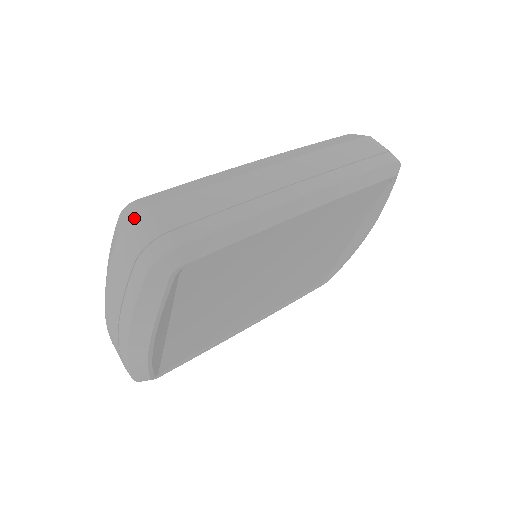
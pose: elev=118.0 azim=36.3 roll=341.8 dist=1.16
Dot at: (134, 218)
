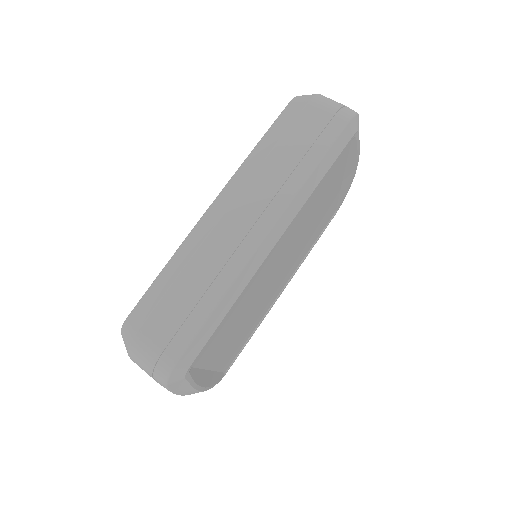
Dot at: (132, 346)
